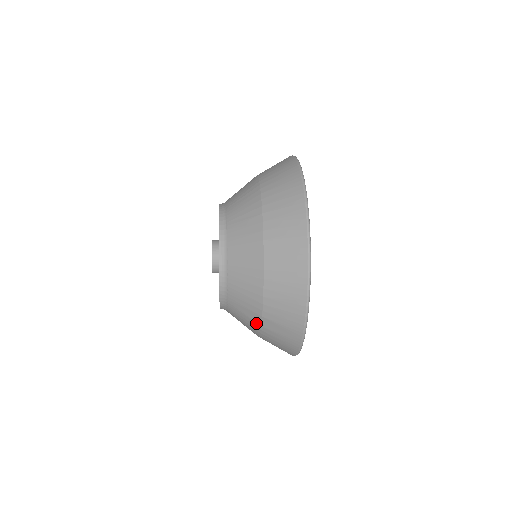
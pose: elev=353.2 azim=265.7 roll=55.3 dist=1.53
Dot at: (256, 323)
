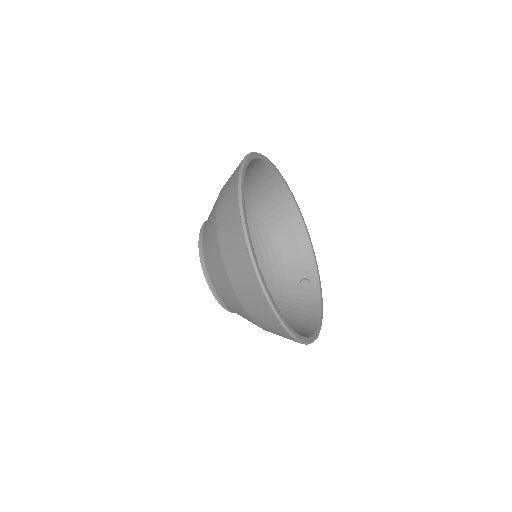
Dot at: (215, 235)
